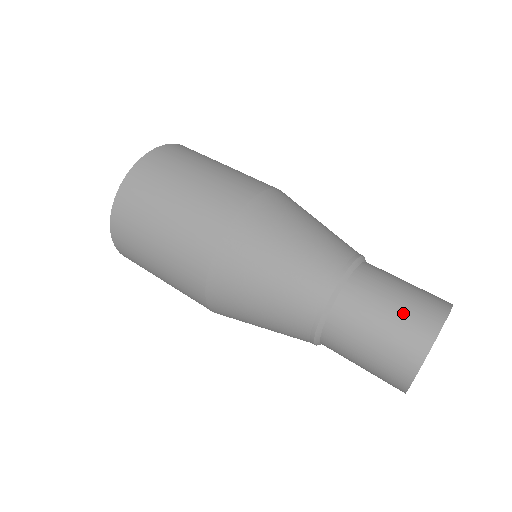
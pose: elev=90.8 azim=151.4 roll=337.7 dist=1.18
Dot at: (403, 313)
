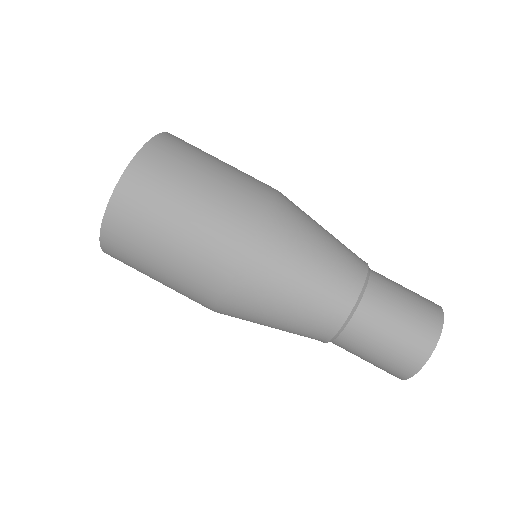
Dot at: (413, 319)
